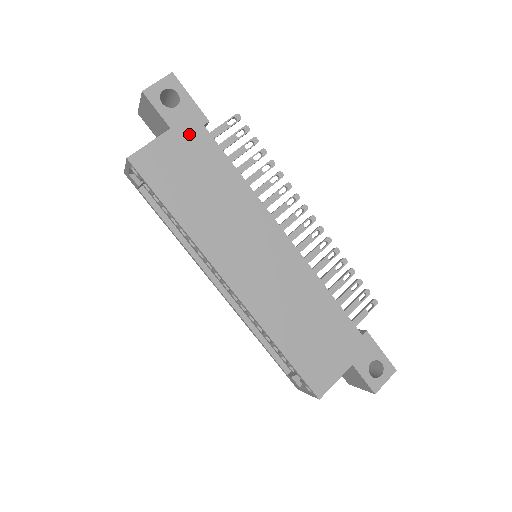
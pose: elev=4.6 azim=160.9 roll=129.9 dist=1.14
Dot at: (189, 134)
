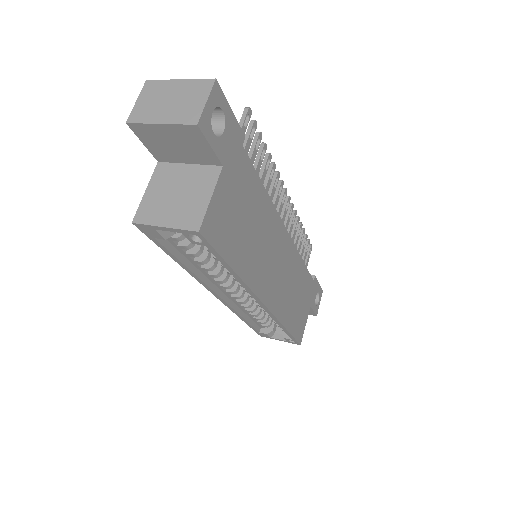
Dot at: (235, 164)
